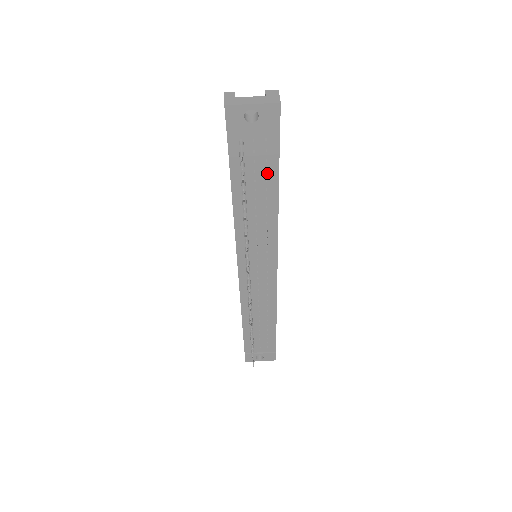
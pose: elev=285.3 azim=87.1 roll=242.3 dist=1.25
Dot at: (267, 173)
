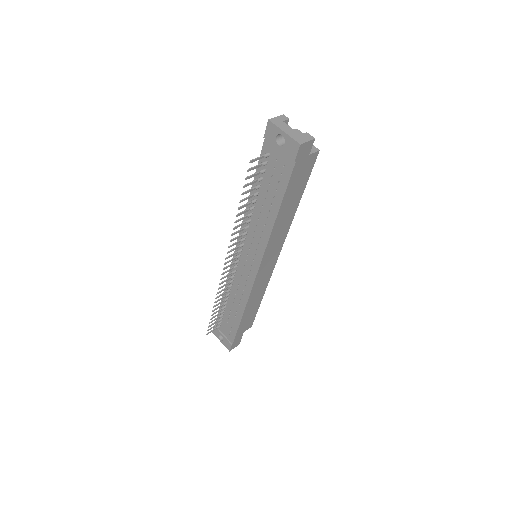
Dot at: (276, 192)
